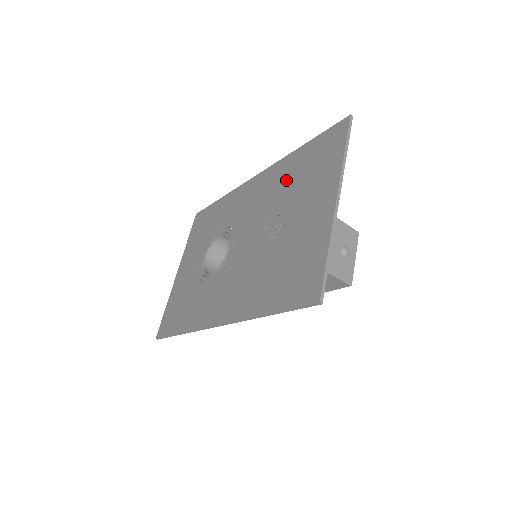
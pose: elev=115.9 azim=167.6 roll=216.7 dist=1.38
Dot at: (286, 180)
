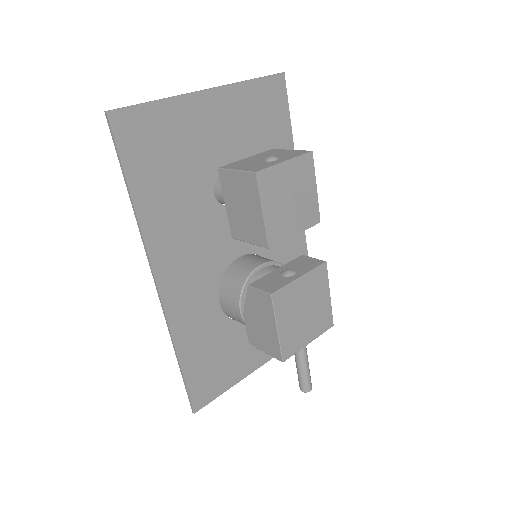
Dot at: occluded
